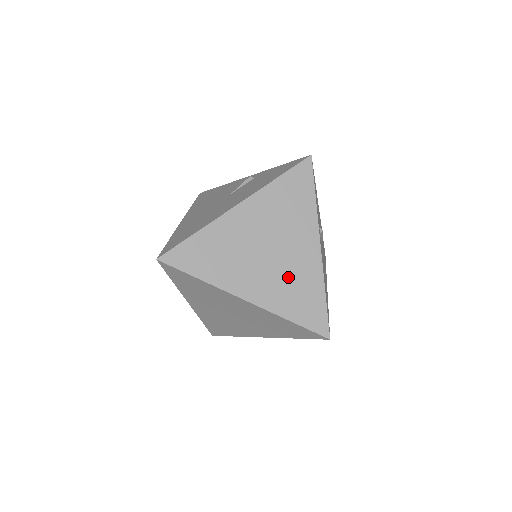
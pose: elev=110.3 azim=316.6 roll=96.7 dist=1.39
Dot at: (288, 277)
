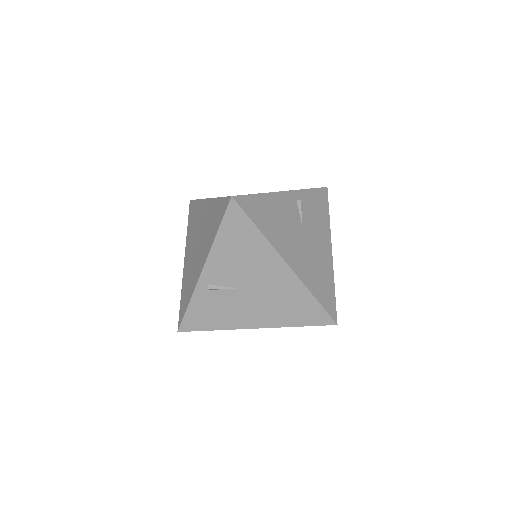
Dot at: occluded
